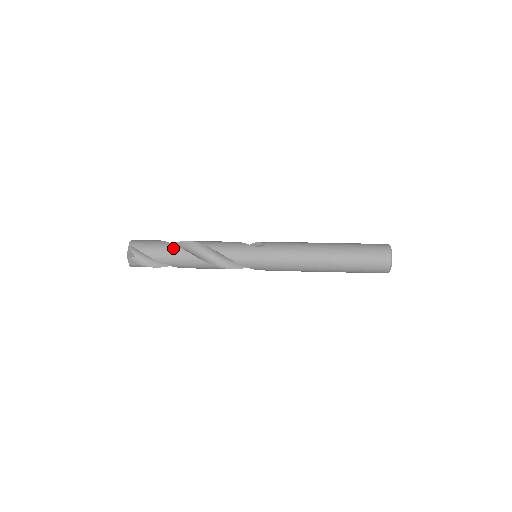
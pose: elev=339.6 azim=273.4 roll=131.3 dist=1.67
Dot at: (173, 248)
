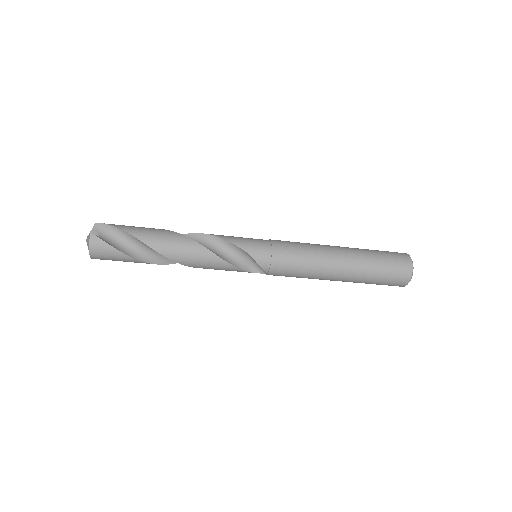
Dot at: occluded
